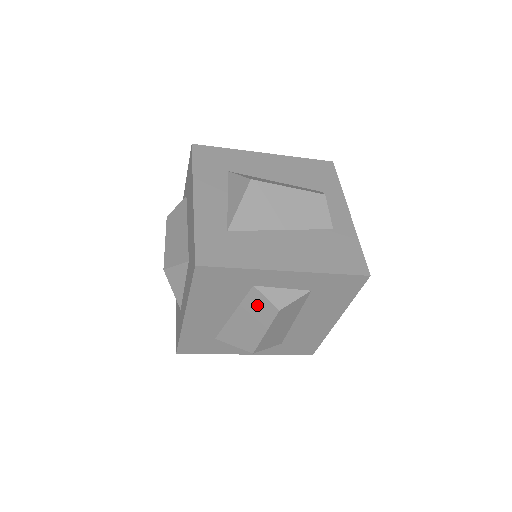
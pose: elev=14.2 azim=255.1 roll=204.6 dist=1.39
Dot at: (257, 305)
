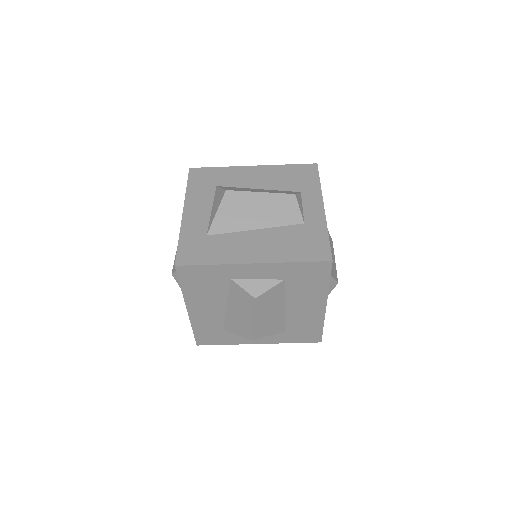
Dot at: (239, 296)
